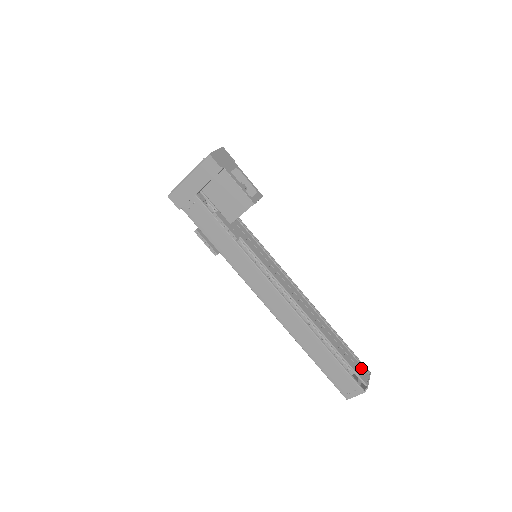
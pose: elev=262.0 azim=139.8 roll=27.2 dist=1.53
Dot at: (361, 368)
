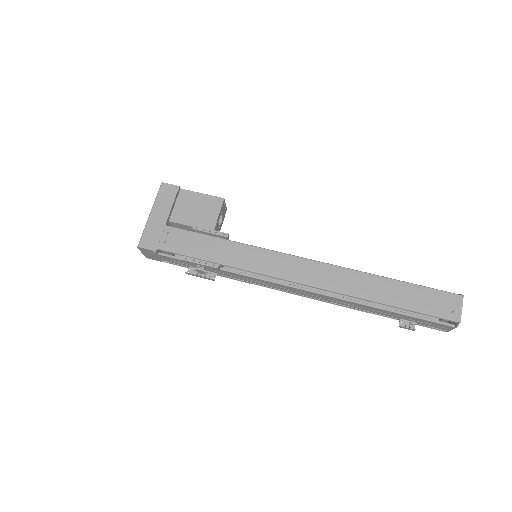
Dot at: occluded
